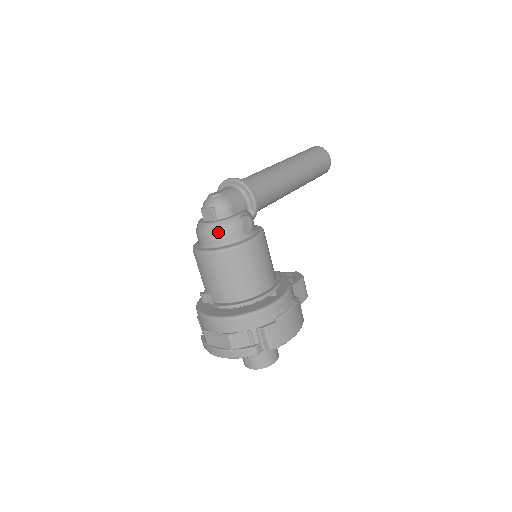
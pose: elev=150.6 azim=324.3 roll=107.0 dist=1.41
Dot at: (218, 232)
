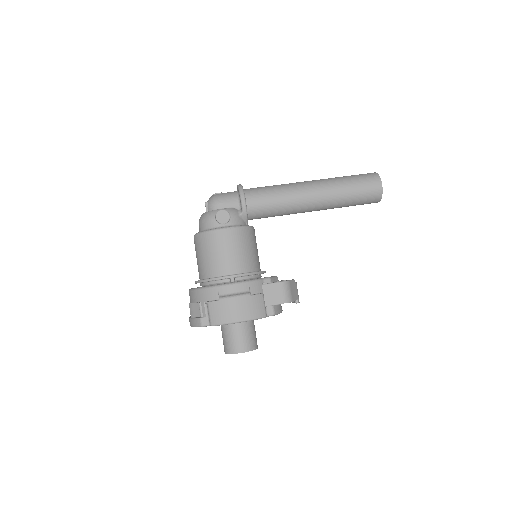
Dot at: (201, 220)
